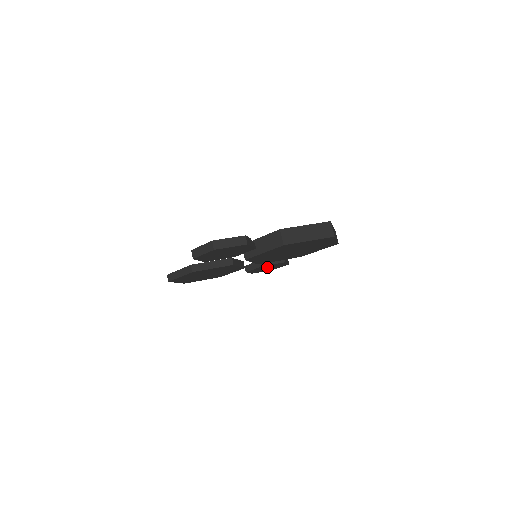
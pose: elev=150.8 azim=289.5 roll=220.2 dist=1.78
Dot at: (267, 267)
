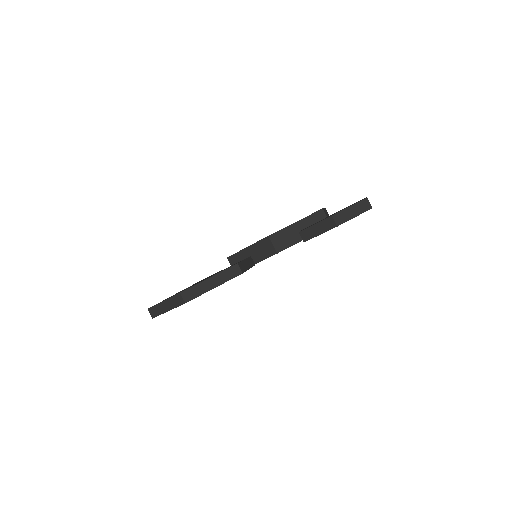
Dot at: occluded
